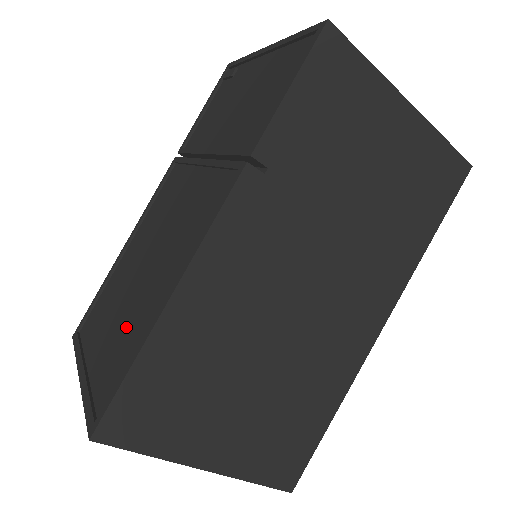
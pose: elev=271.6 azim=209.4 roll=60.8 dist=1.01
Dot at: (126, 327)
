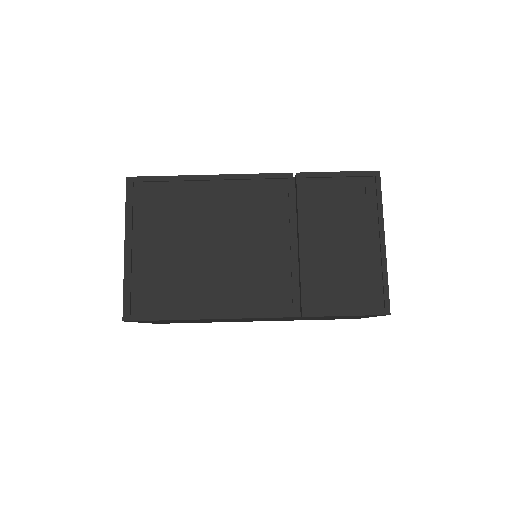
Dot at: (176, 275)
